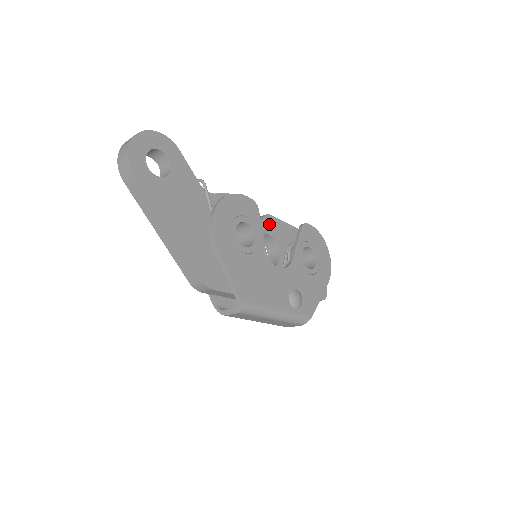
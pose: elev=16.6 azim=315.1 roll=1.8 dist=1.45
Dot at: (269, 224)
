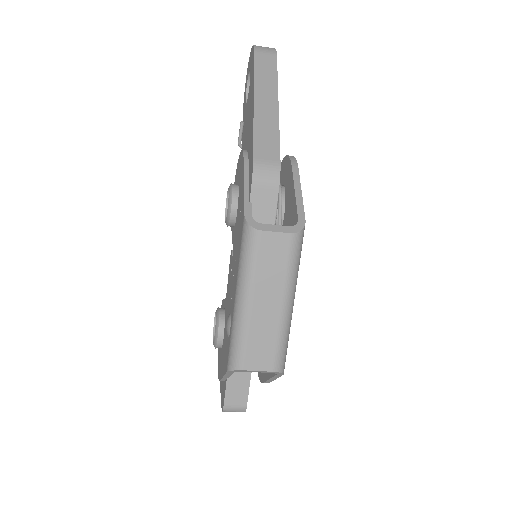
Dot at: occluded
